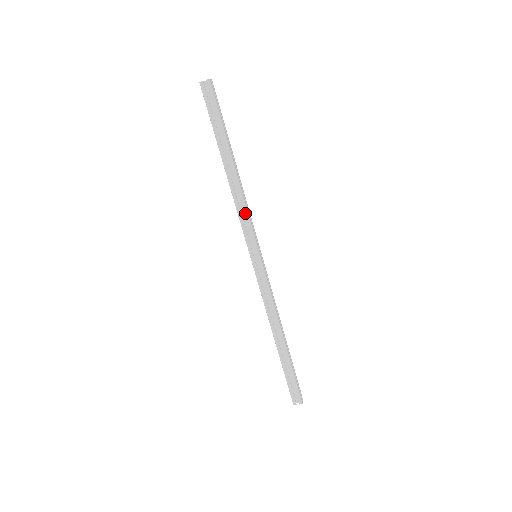
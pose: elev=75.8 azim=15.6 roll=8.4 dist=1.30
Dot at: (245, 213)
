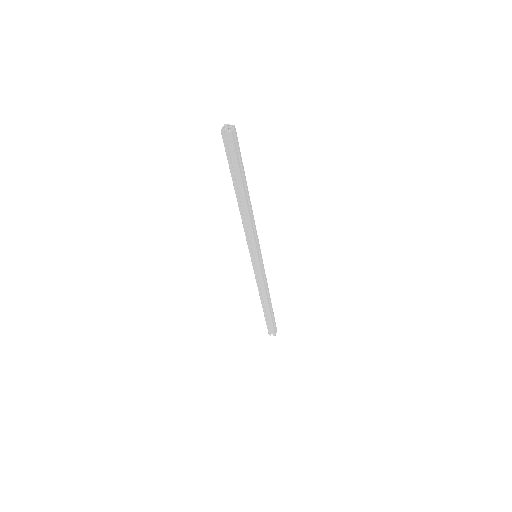
Dot at: (250, 232)
